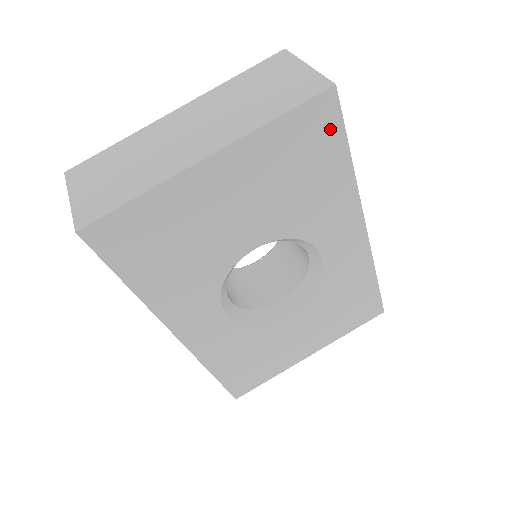
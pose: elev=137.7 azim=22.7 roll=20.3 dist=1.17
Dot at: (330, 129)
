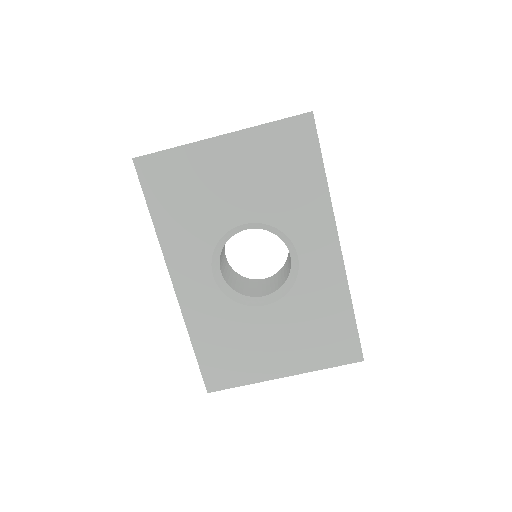
Dot at: (308, 143)
